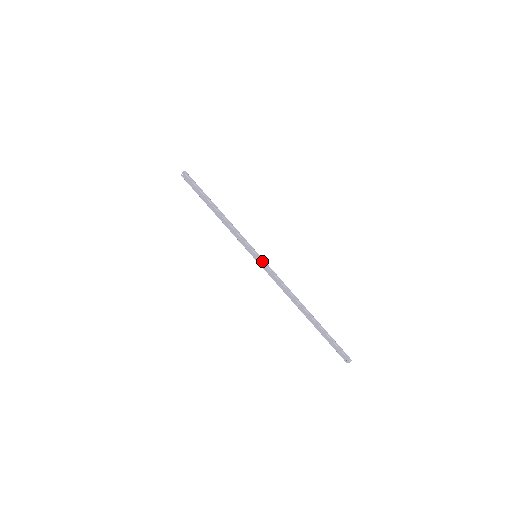
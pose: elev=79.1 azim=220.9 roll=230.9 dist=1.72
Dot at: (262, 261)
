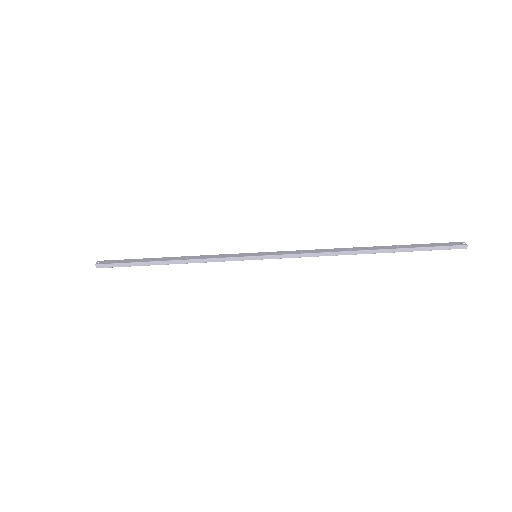
Dot at: (266, 252)
